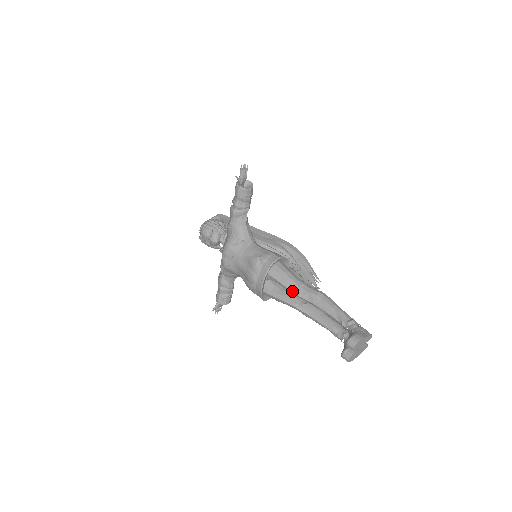
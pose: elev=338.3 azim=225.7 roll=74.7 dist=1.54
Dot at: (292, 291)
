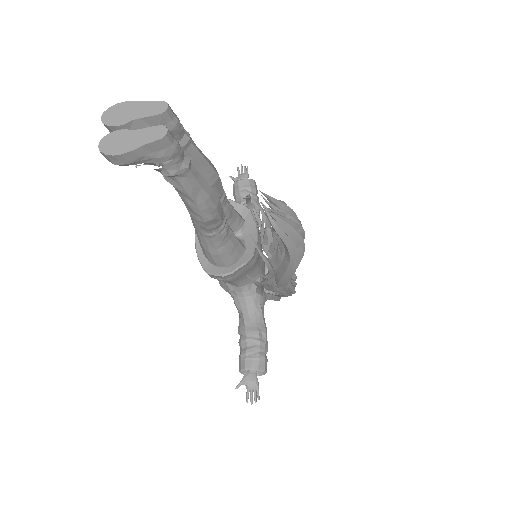
Dot at: occluded
